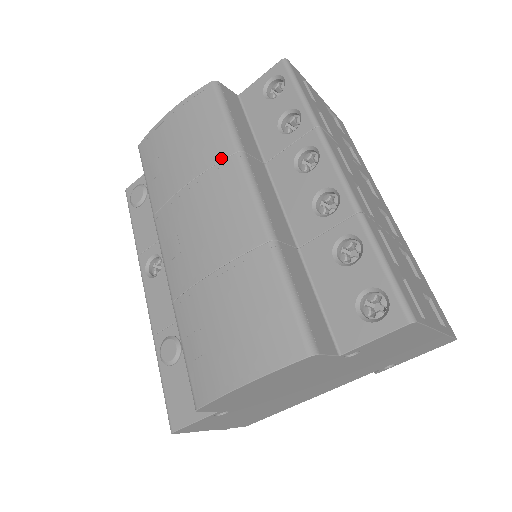
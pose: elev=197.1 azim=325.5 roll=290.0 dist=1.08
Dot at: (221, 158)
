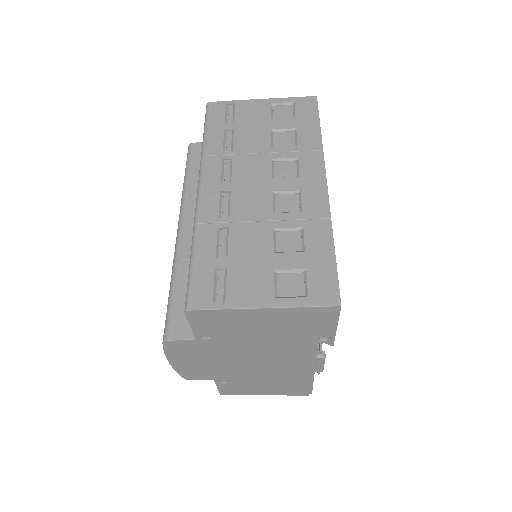
Dot at: occluded
